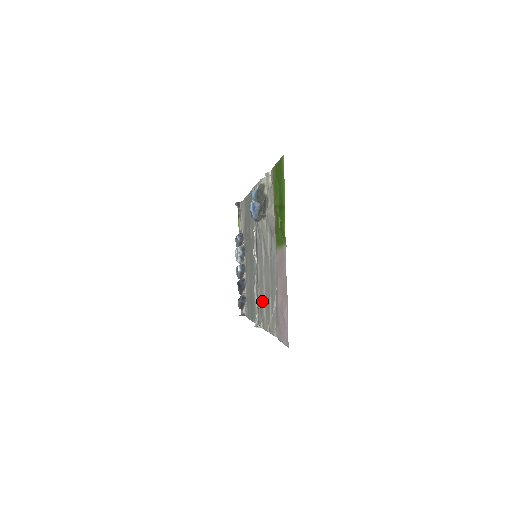
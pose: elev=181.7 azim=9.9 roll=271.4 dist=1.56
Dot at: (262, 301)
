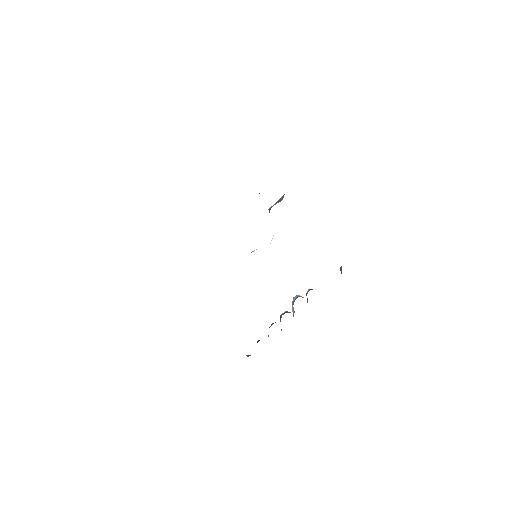
Dot at: occluded
